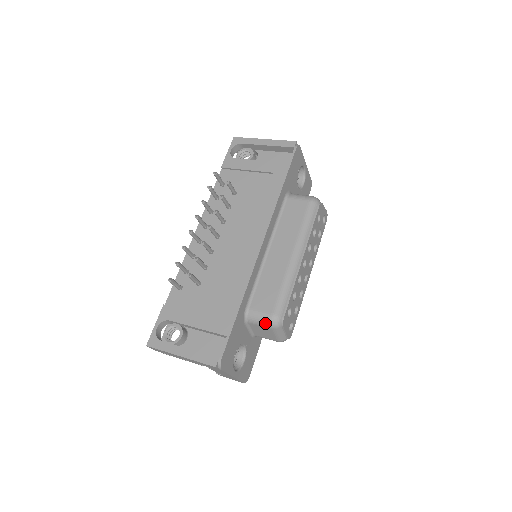
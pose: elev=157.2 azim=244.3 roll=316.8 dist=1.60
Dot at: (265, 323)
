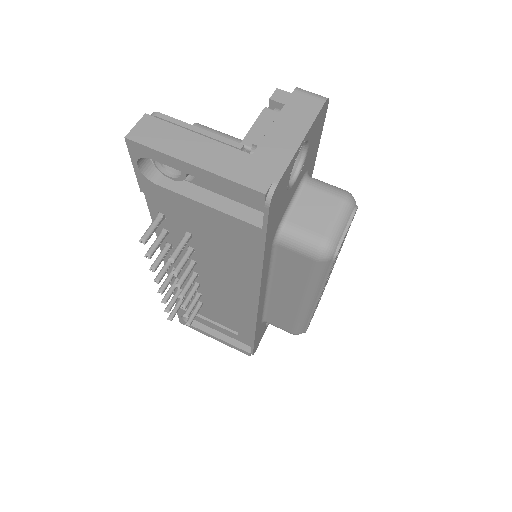
Dot at: occluded
